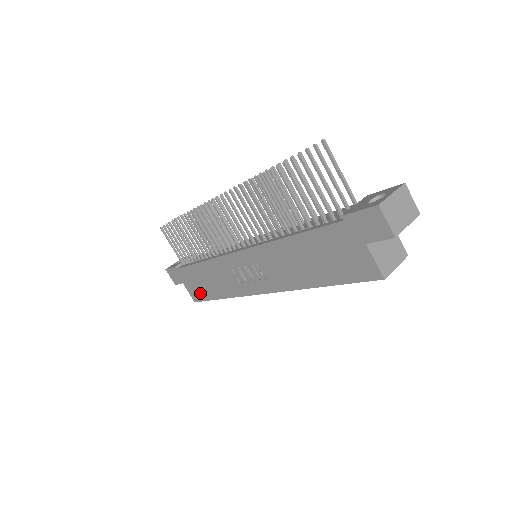
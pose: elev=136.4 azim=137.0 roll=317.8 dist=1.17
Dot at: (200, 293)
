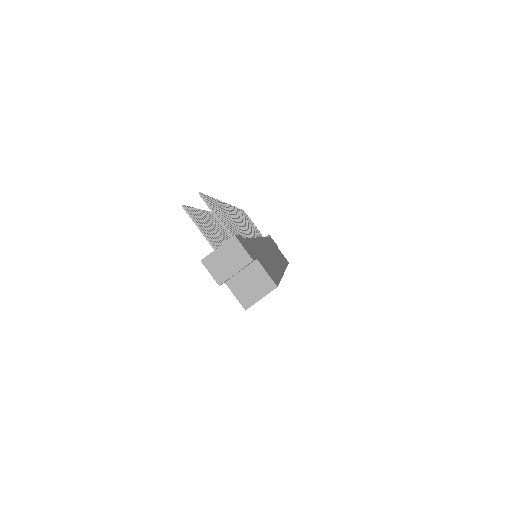
Dot at: occluded
